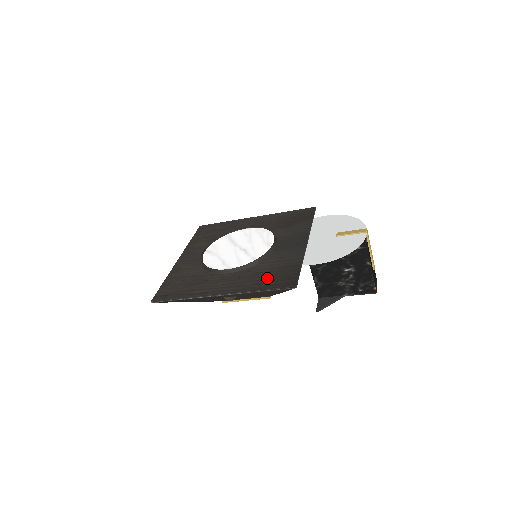
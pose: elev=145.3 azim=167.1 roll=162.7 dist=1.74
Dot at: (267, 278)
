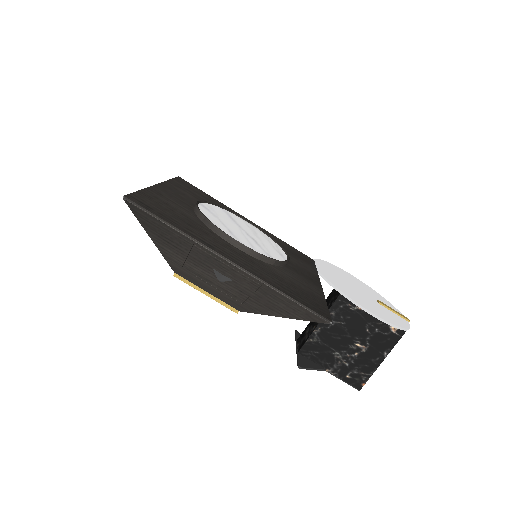
Dot at: (291, 288)
